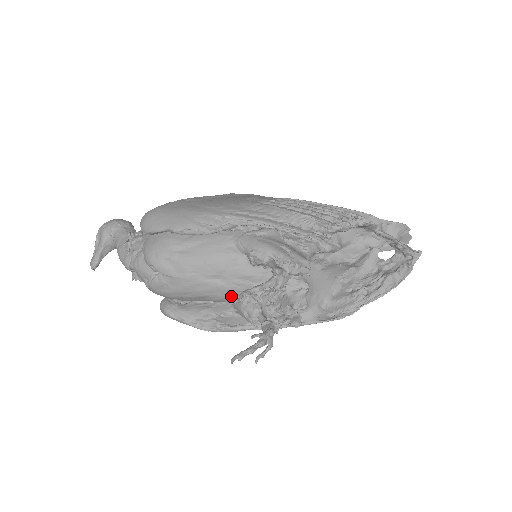
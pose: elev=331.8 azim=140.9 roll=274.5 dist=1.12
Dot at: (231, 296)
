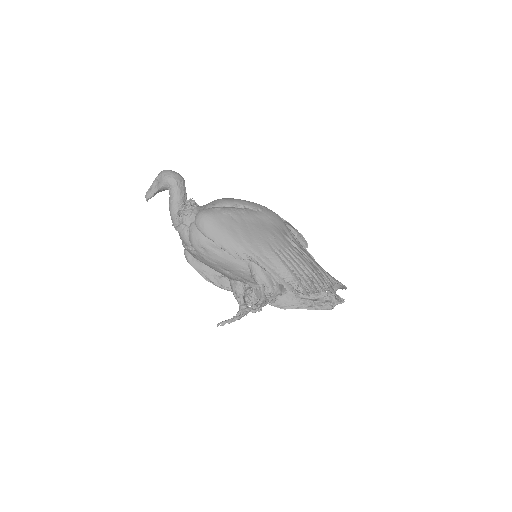
Dot at: (231, 278)
